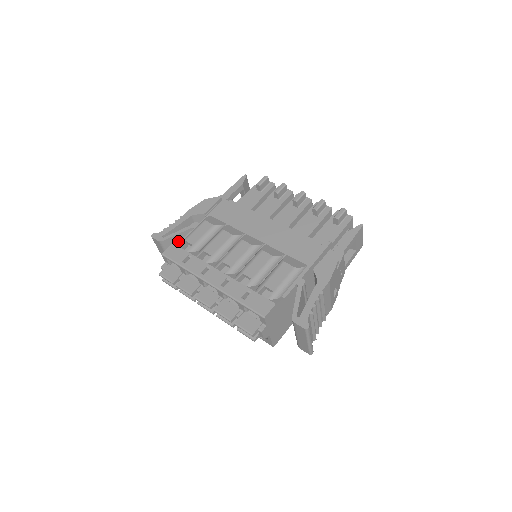
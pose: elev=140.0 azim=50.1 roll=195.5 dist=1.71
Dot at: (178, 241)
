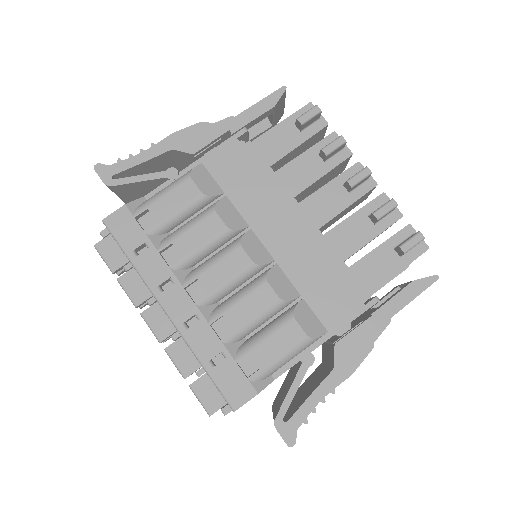
Dot at: (136, 200)
